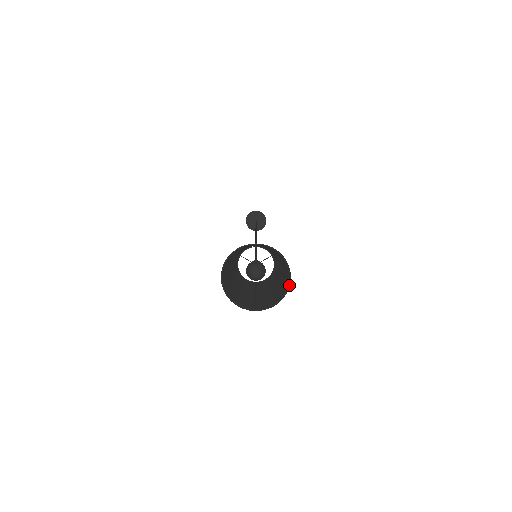
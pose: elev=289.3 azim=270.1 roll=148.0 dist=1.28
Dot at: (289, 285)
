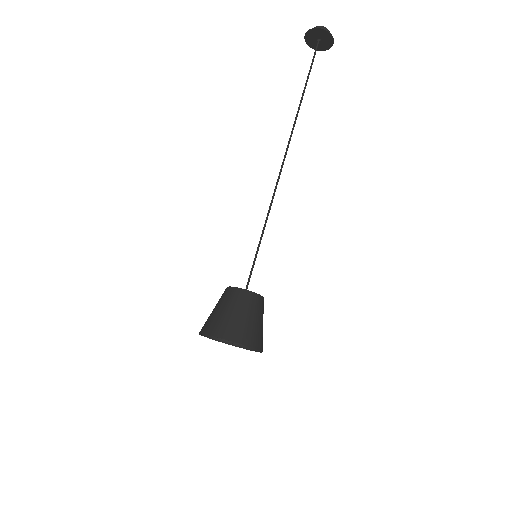
Dot at: (261, 352)
